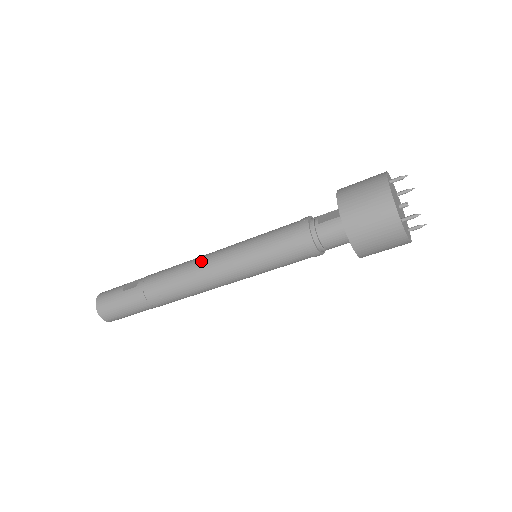
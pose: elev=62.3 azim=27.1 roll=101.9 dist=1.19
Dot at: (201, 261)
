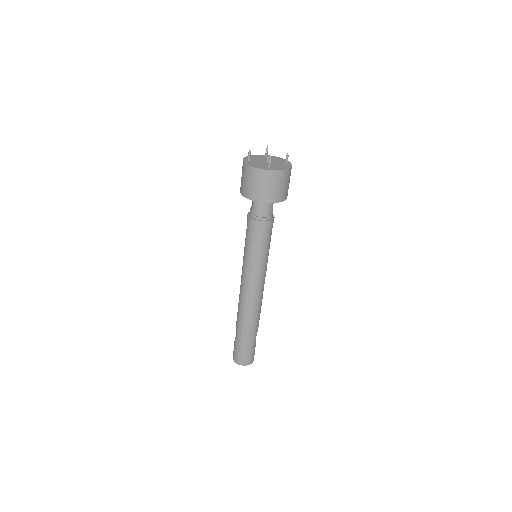
Dot at: (241, 288)
